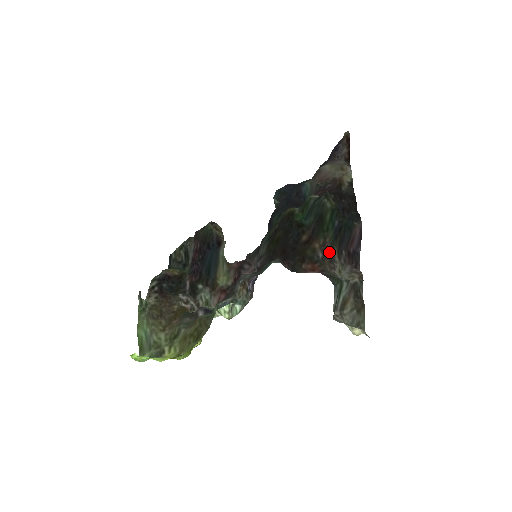
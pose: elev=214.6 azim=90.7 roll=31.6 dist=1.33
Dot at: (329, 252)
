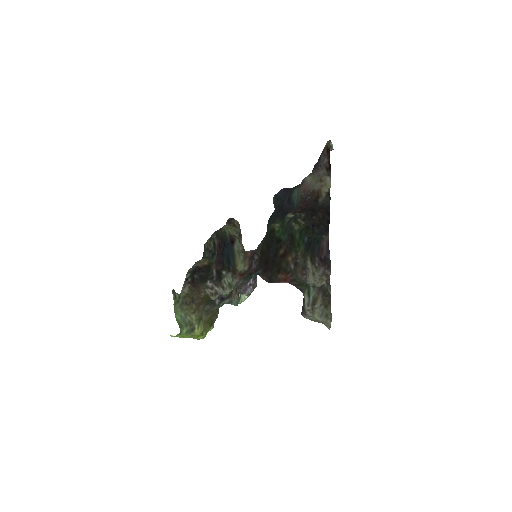
Dot at: (301, 262)
